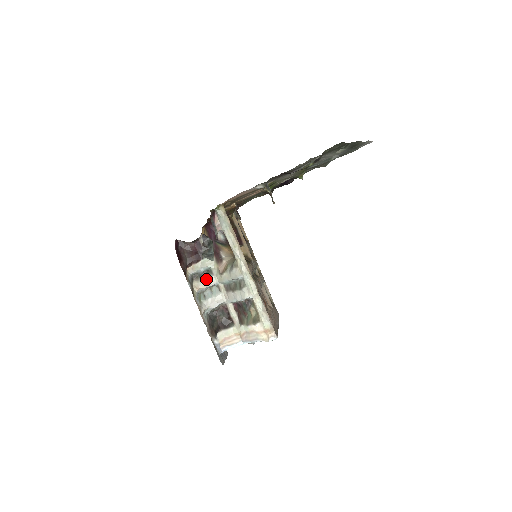
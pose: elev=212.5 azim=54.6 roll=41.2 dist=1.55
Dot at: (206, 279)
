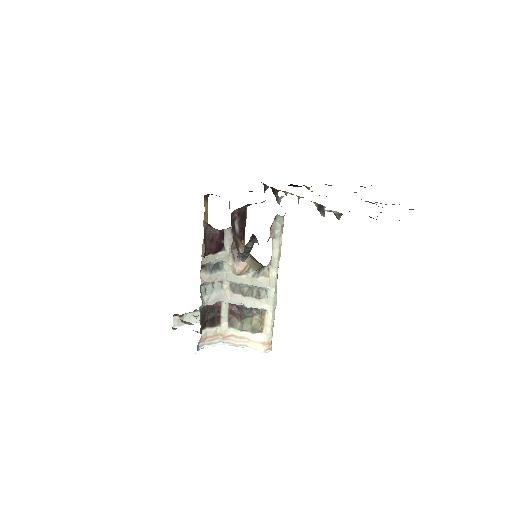
Dot at: (215, 273)
